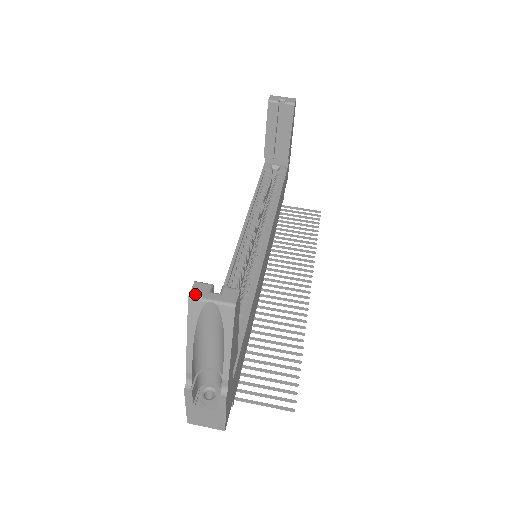
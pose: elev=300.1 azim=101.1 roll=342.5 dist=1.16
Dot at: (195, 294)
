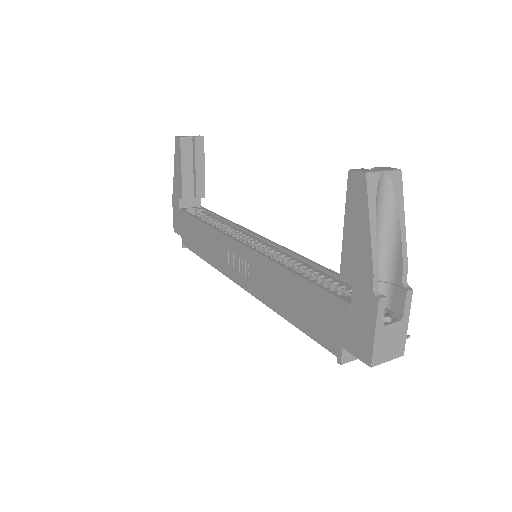
Dot at: (366, 171)
